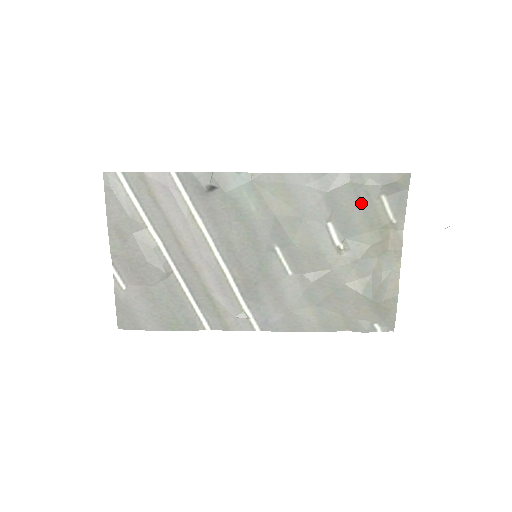
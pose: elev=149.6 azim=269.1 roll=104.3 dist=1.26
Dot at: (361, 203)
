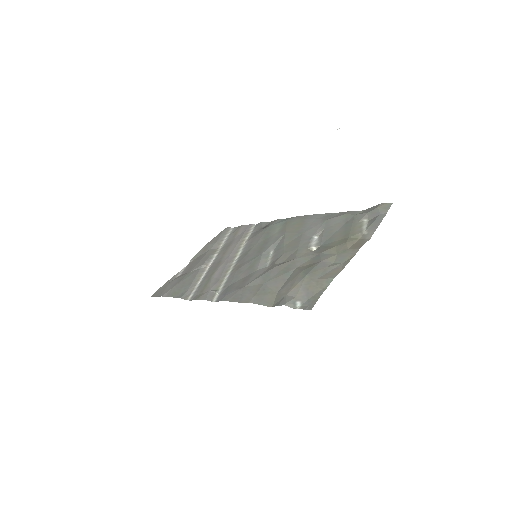
Dot at: (346, 225)
